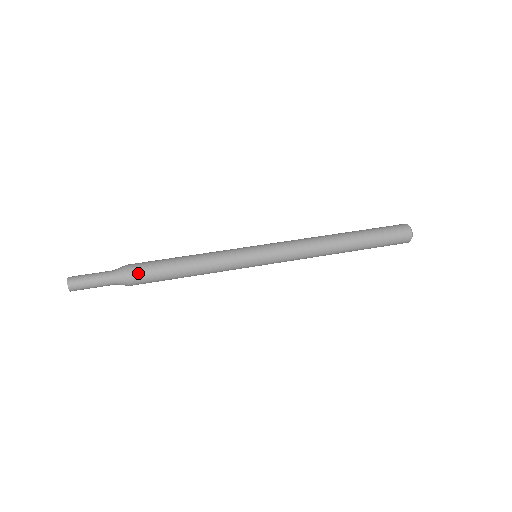
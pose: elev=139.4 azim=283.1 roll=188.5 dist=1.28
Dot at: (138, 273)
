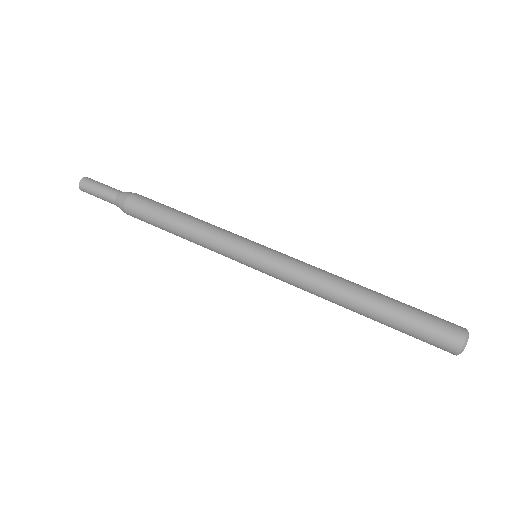
Dot at: (133, 210)
